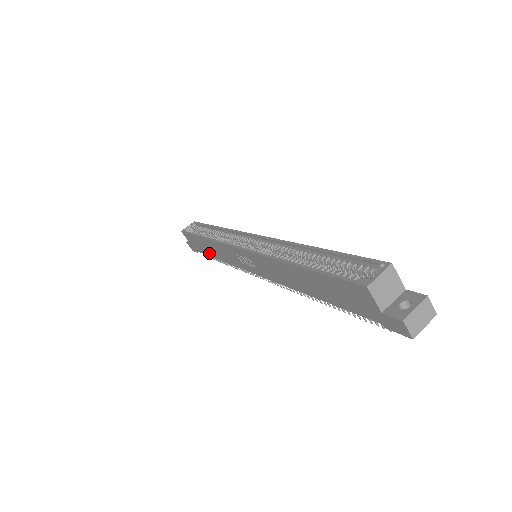
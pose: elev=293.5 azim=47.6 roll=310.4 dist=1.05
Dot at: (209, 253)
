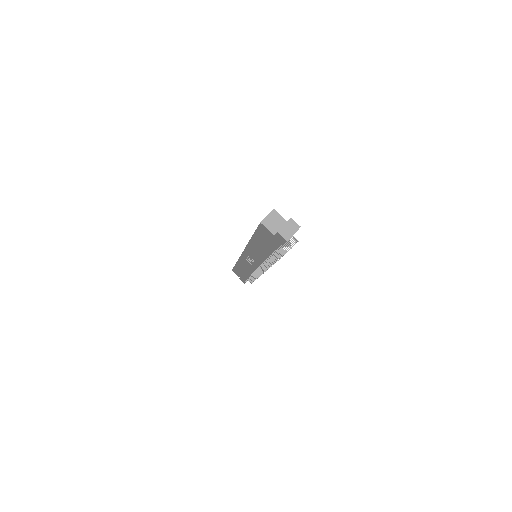
Dot at: (246, 275)
